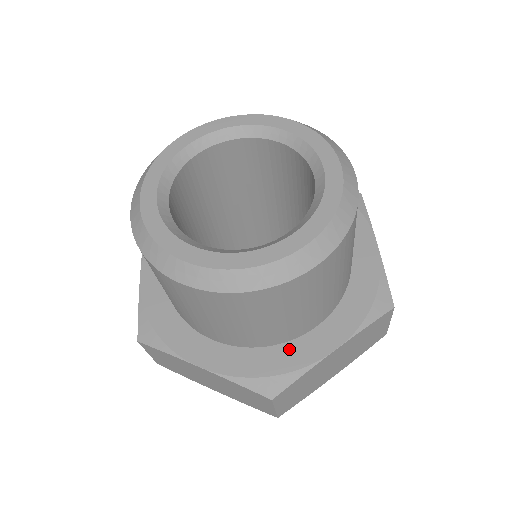
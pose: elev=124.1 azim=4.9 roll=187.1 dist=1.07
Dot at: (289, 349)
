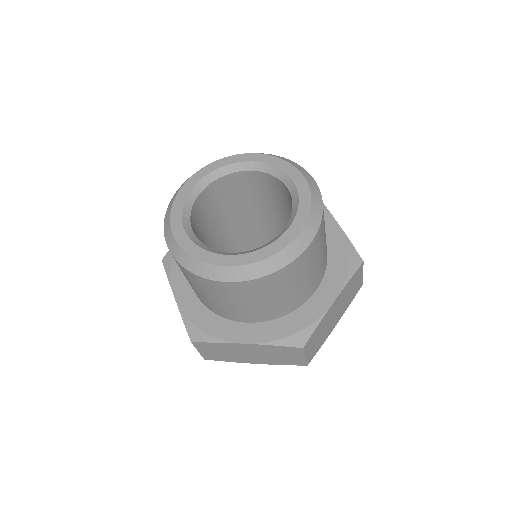
Dot at: (303, 311)
